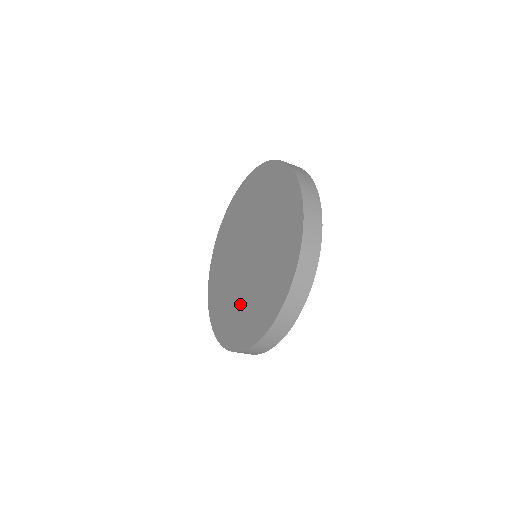
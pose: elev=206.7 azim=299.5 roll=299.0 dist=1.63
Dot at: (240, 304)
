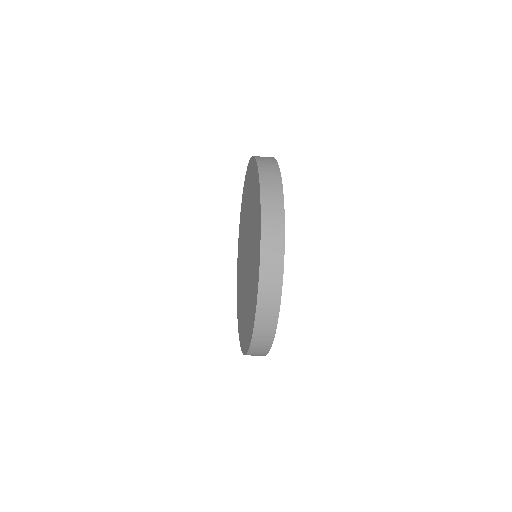
Dot at: (246, 304)
